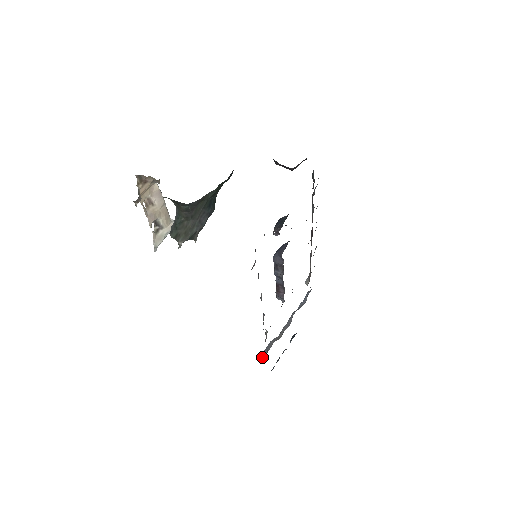
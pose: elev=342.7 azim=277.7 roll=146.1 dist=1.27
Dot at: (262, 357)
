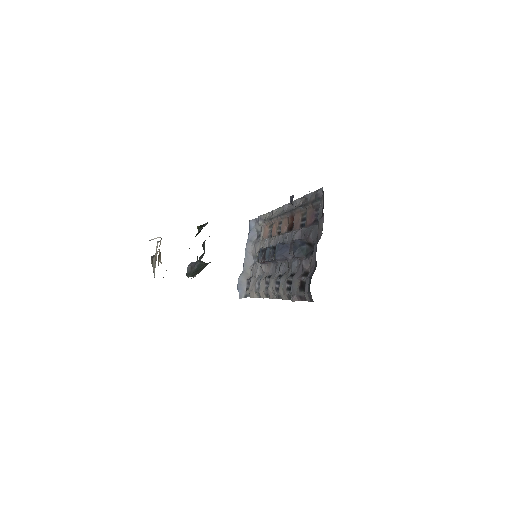
Dot at: (240, 295)
